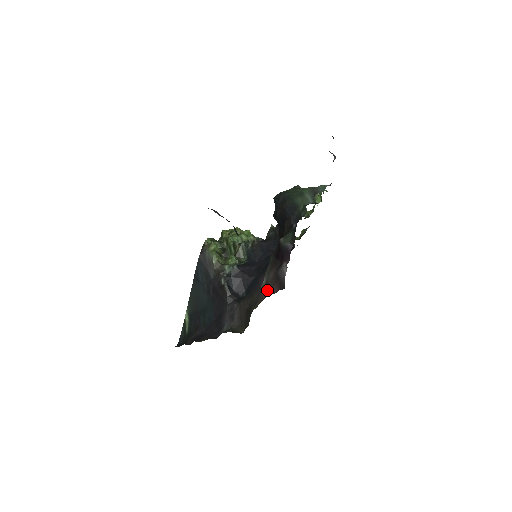
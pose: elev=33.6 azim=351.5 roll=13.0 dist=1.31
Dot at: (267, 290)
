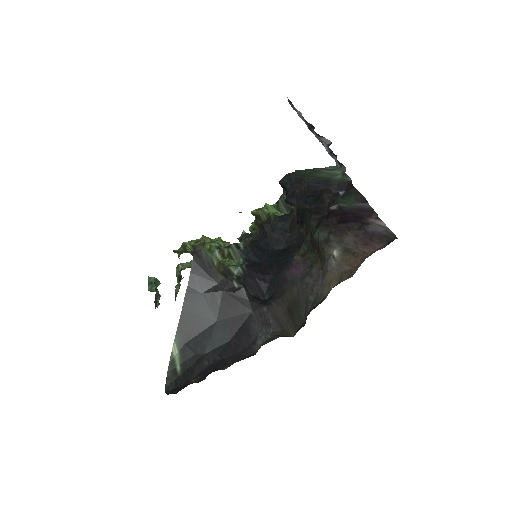
Dot at: (356, 254)
